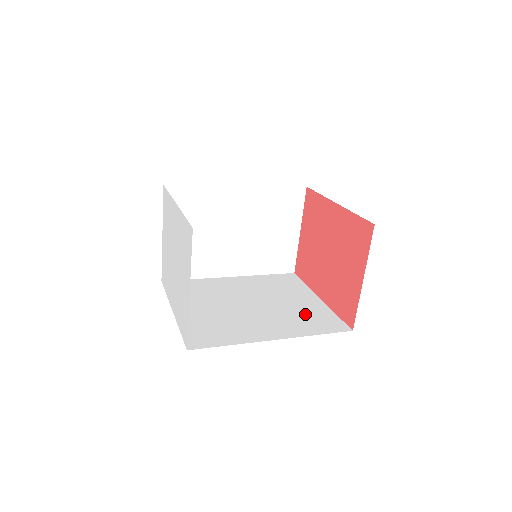
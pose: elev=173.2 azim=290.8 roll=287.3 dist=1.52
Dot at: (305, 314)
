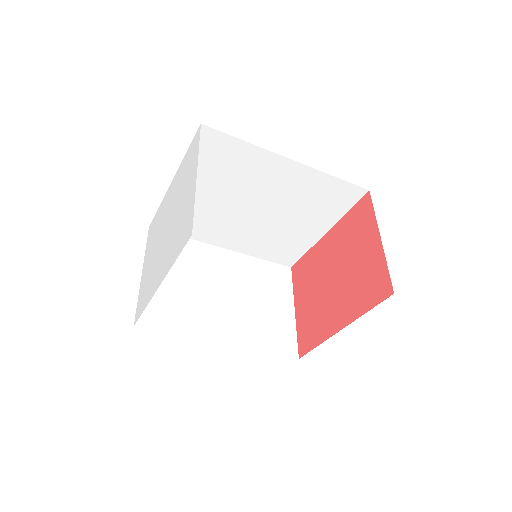
Dot at: occluded
